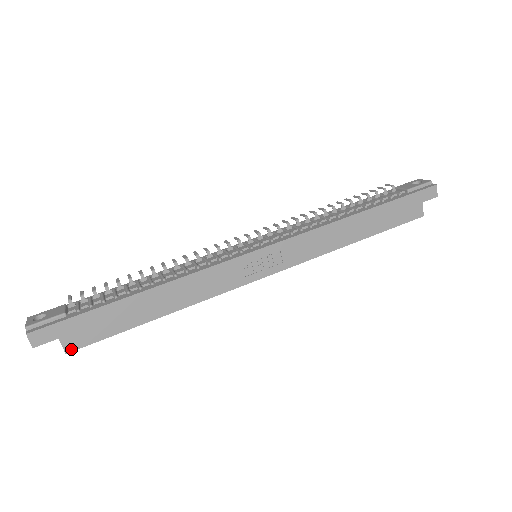
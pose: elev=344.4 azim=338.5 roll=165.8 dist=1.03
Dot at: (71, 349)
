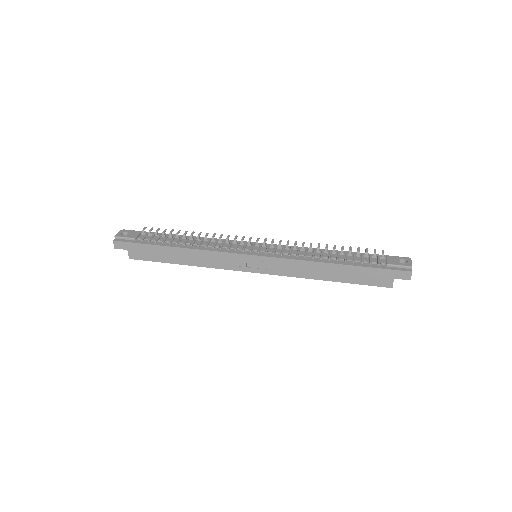
Dot at: (132, 258)
